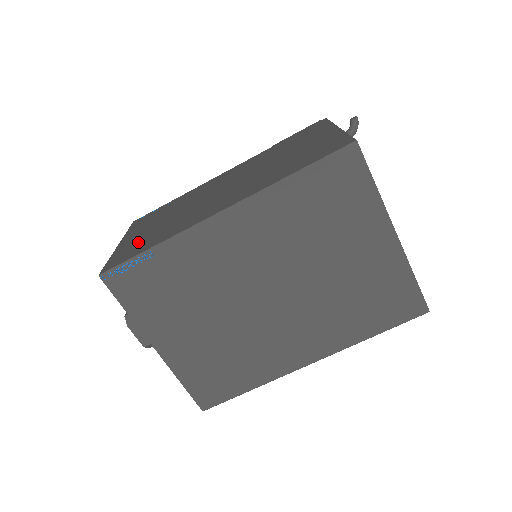
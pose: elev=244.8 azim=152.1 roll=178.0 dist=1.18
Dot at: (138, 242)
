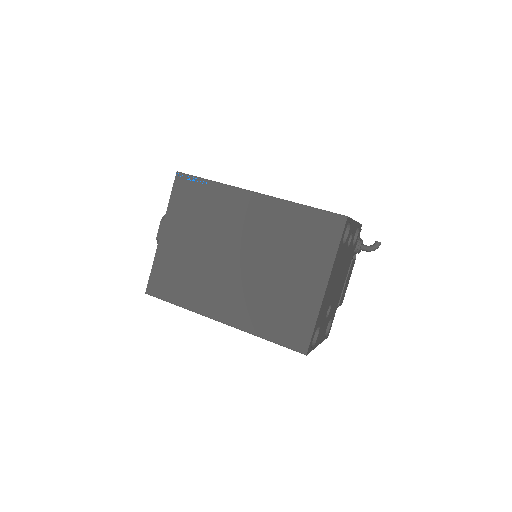
Dot at: occluded
